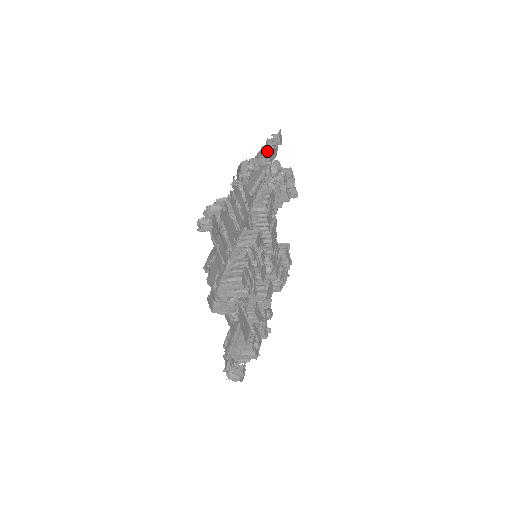
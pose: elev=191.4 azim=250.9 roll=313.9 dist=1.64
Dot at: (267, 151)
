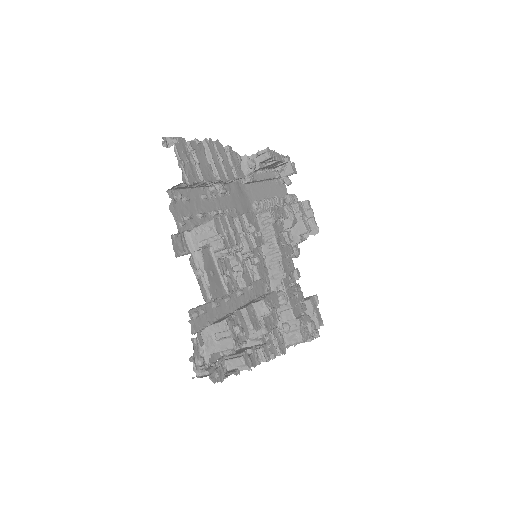
Dot at: (283, 186)
